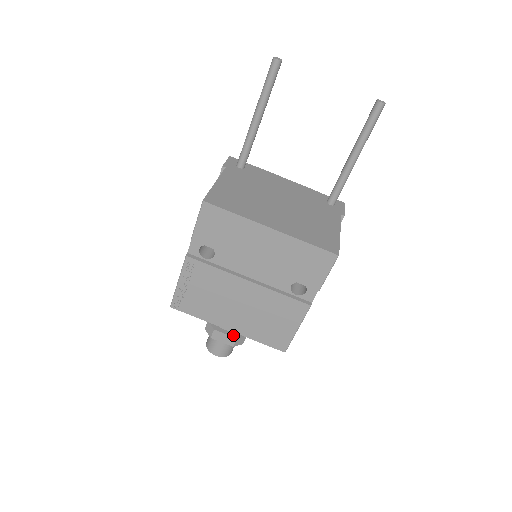
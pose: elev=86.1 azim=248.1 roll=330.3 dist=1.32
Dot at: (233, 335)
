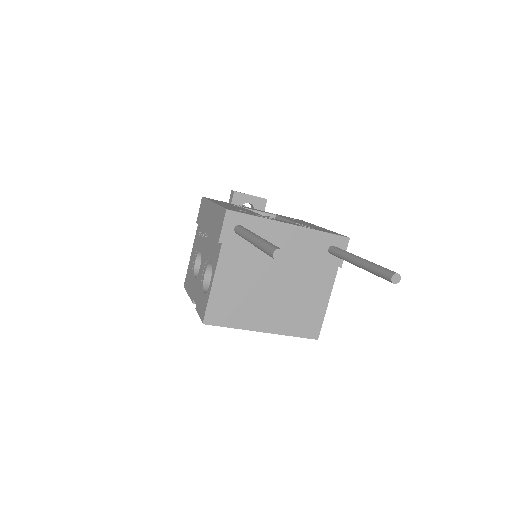
Dot at: occluded
